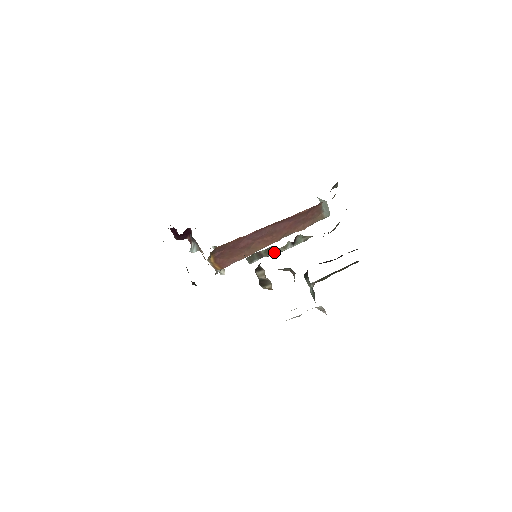
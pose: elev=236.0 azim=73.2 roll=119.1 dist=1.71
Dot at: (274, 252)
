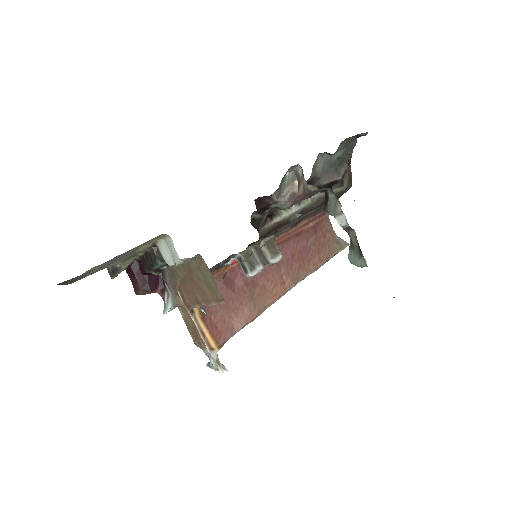
Dot at: (275, 216)
